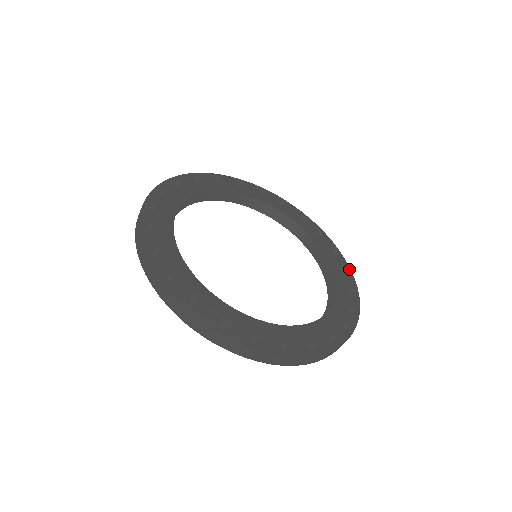
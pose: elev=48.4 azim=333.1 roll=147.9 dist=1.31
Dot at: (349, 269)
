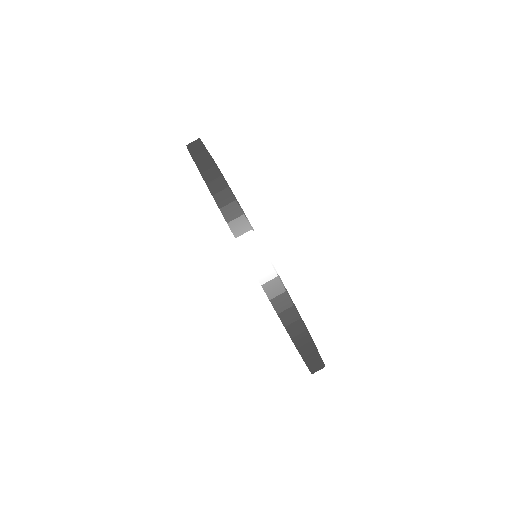
Dot at: occluded
